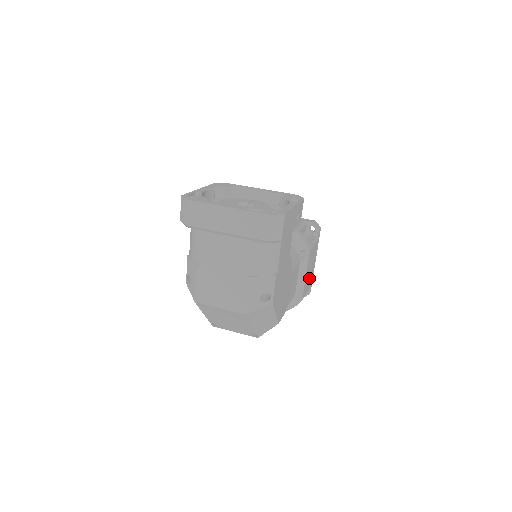
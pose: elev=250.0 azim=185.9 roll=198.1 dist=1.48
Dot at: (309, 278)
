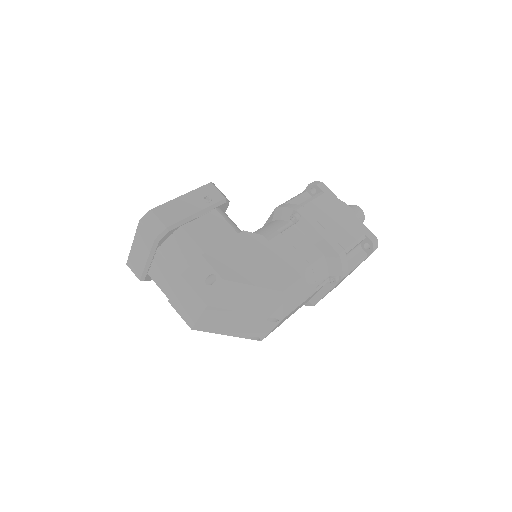
Dot at: (343, 230)
